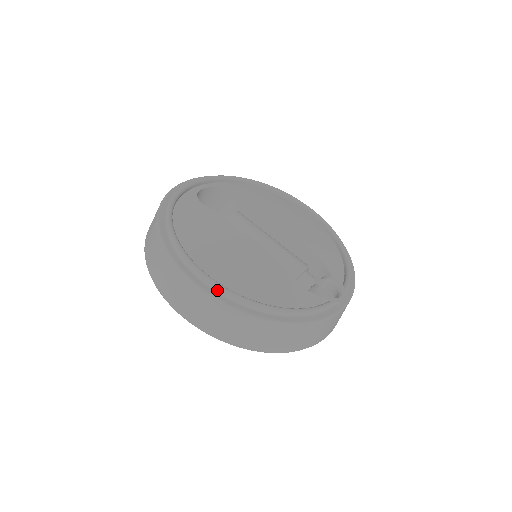
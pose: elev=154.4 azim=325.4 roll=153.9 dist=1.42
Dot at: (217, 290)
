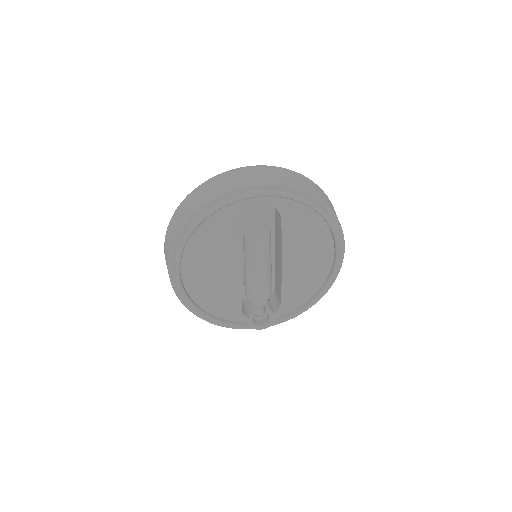
Dot at: (179, 291)
